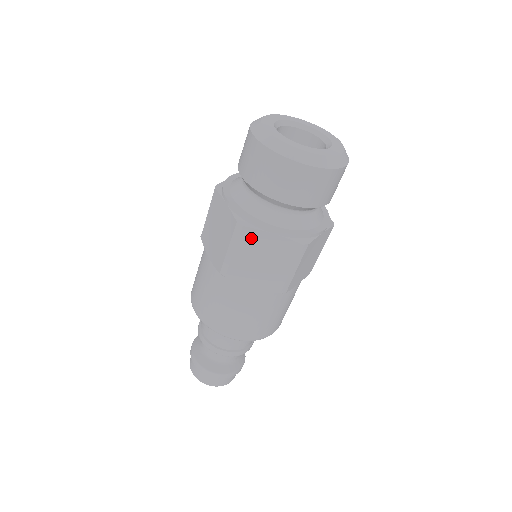
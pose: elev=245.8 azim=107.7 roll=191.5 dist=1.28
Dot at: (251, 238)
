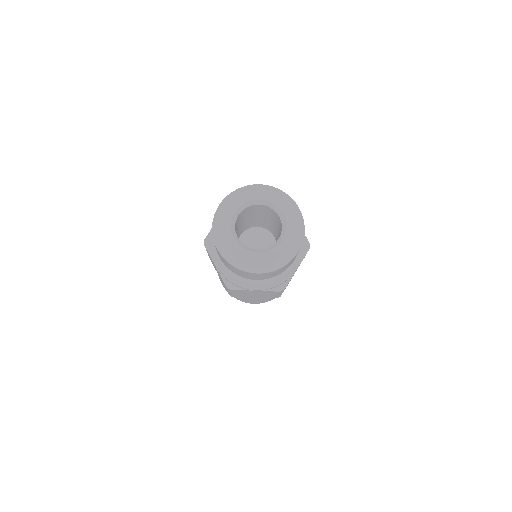
Dot at: (240, 291)
